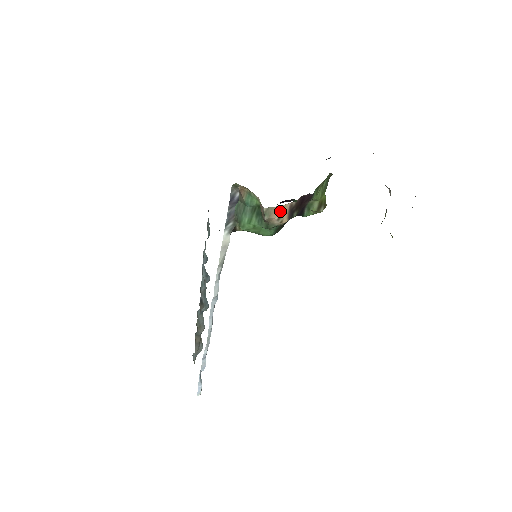
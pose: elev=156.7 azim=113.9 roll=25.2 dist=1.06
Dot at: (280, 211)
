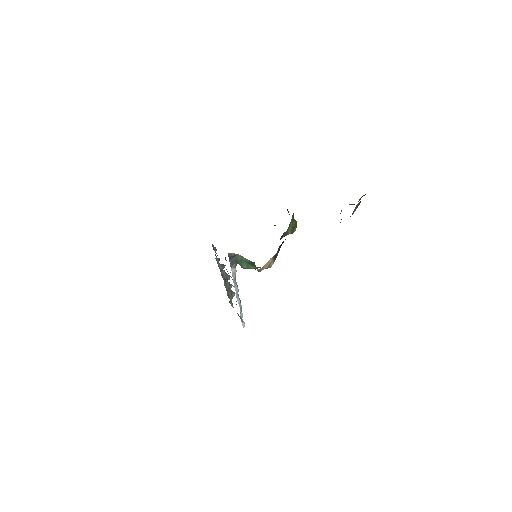
Dot at: (267, 263)
